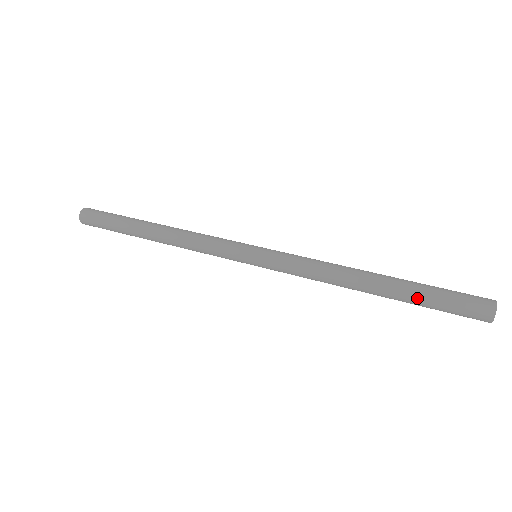
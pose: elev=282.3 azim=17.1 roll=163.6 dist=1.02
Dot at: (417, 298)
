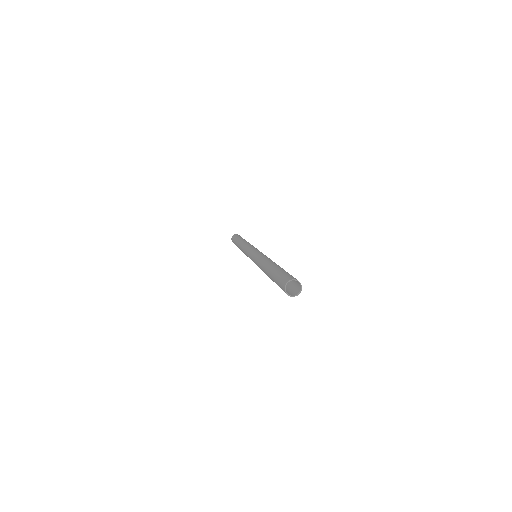
Dot at: (274, 271)
